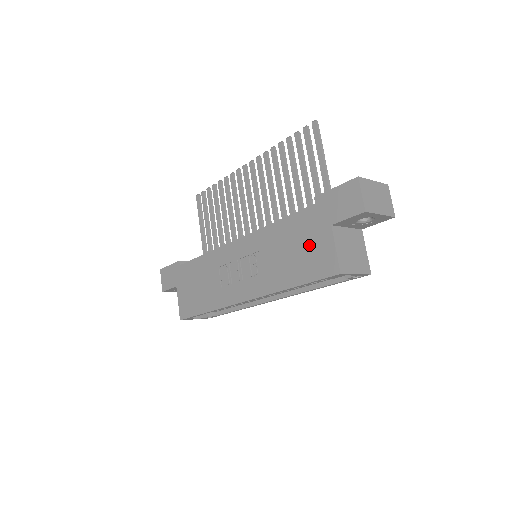
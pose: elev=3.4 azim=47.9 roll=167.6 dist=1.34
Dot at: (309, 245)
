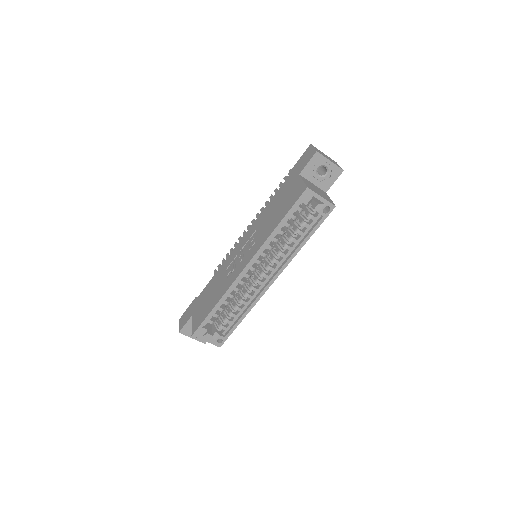
Dot at: (287, 195)
